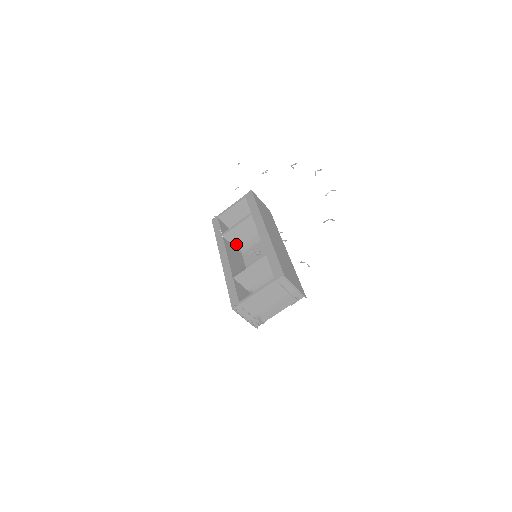
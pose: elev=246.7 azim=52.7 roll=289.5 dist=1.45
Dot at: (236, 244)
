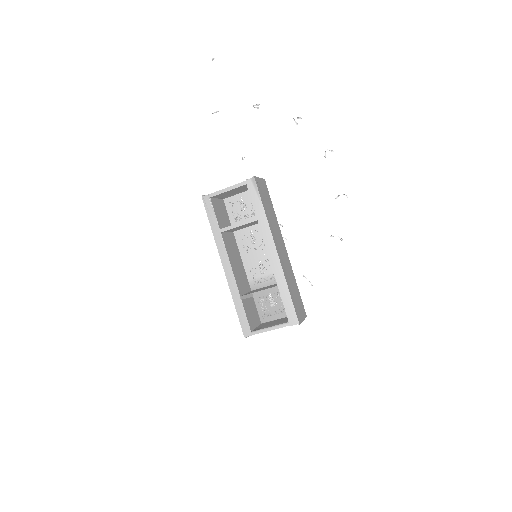
Dot at: (231, 231)
